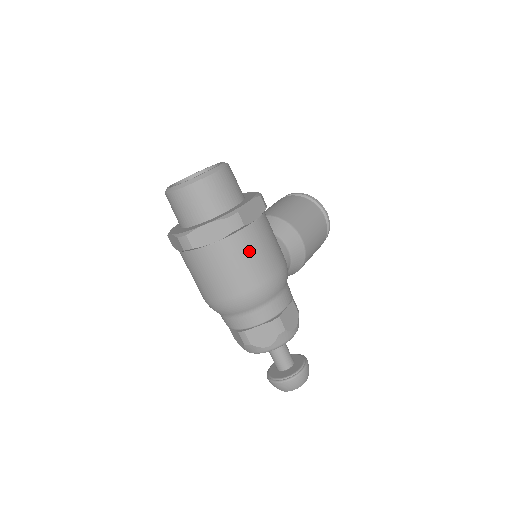
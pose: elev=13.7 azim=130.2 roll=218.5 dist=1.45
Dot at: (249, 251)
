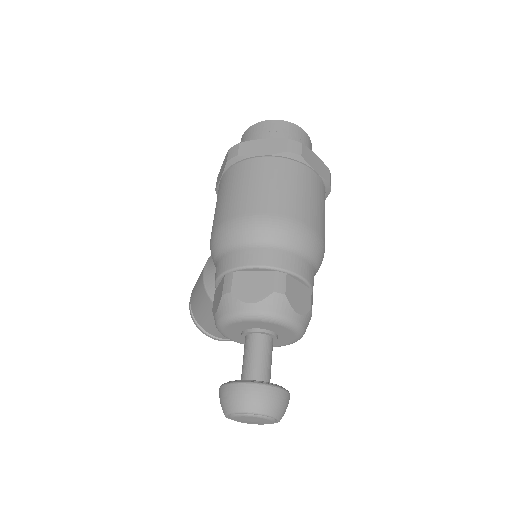
Dot at: occluded
